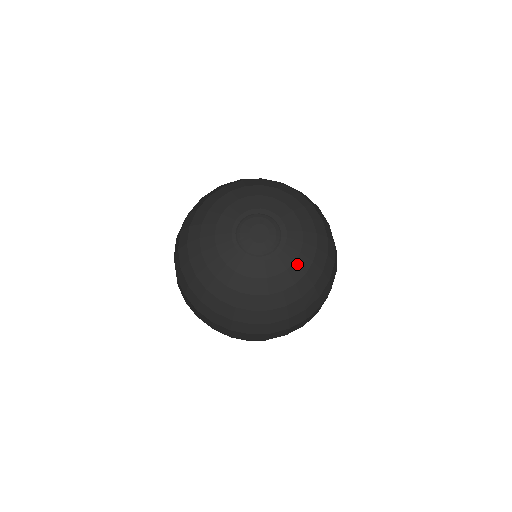
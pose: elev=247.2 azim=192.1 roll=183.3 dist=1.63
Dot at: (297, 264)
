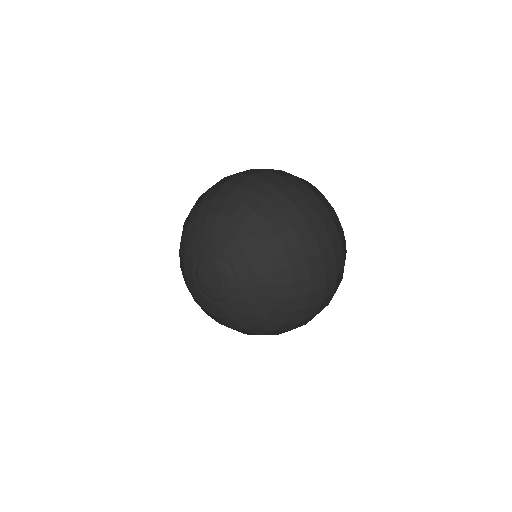
Dot at: (261, 286)
